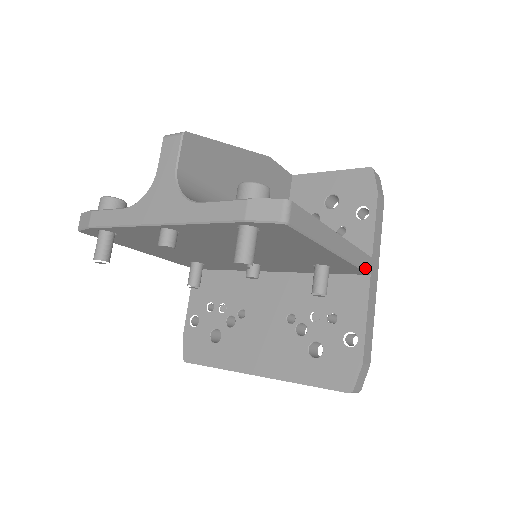
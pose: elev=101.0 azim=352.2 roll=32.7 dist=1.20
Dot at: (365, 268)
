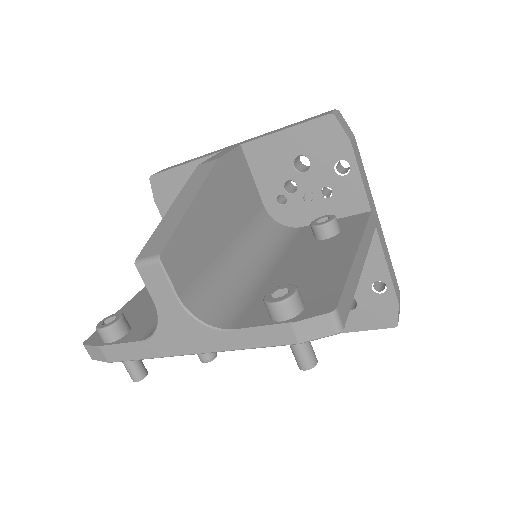
Dot at: (373, 231)
